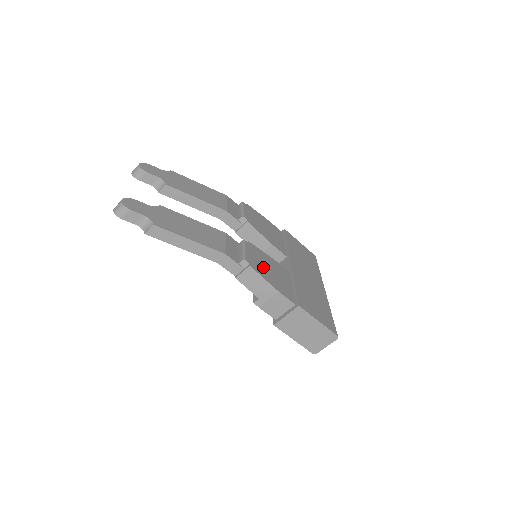
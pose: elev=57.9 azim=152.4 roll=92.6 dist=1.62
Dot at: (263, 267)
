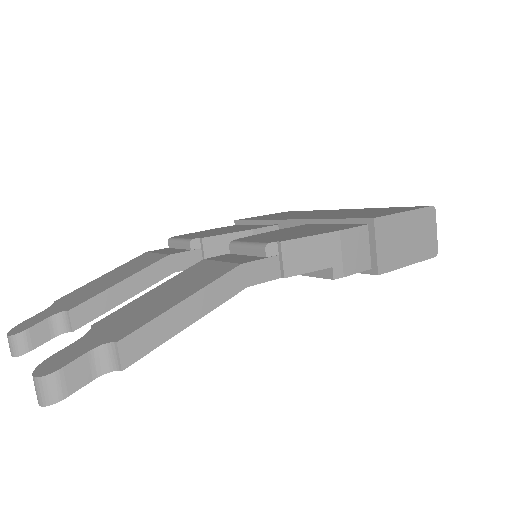
Dot at: (288, 235)
